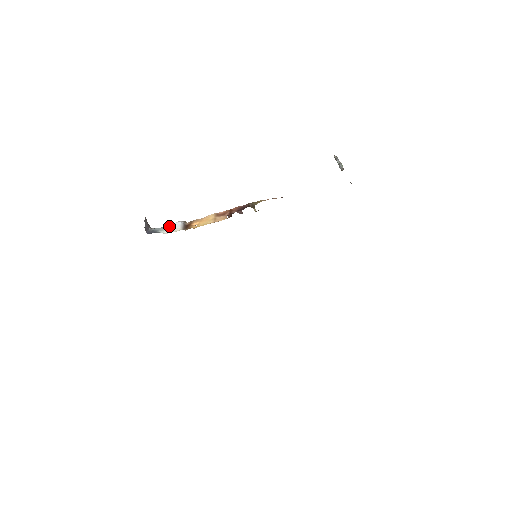
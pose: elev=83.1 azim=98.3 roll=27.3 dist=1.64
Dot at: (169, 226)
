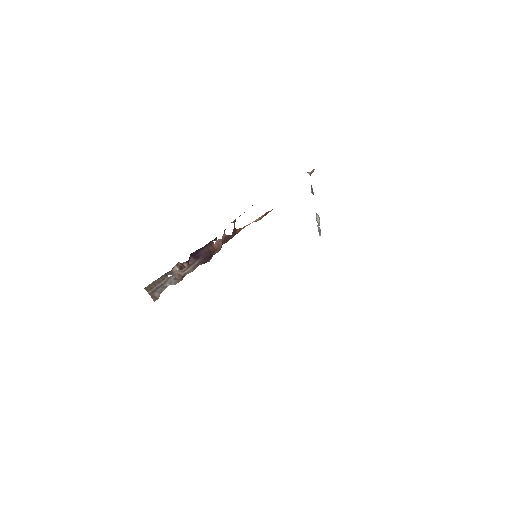
Dot at: (169, 283)
